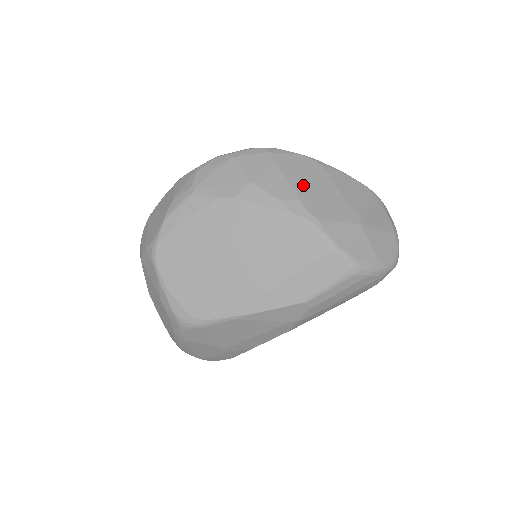
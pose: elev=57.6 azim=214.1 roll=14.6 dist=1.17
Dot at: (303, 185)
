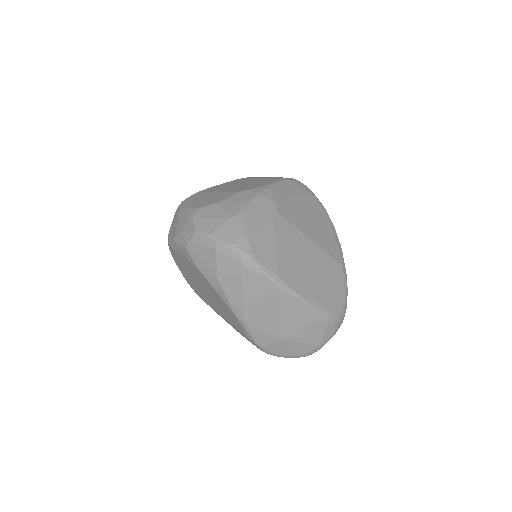
Dot at: (252, 301)
